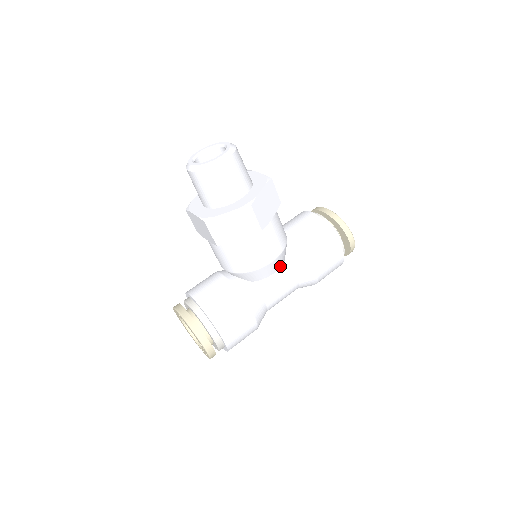
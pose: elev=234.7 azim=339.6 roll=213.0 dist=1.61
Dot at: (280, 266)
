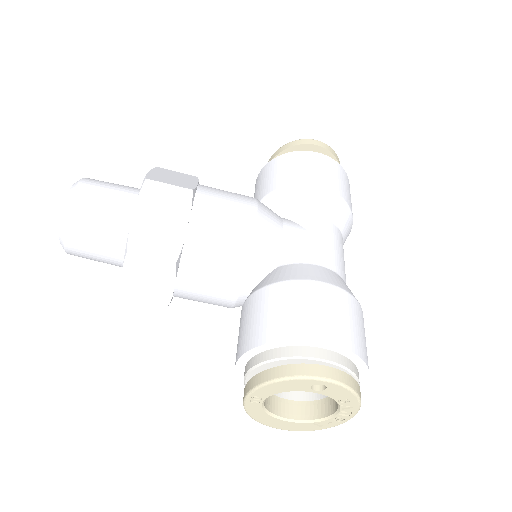
Dot at: (280, 221)
